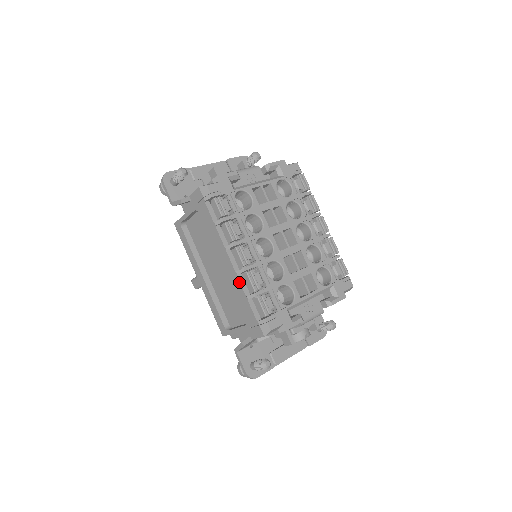
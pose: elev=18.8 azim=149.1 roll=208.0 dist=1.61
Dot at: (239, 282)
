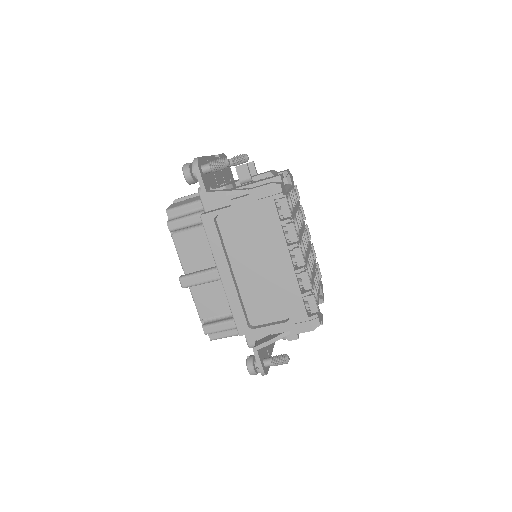
Dot at: (296, 280)
